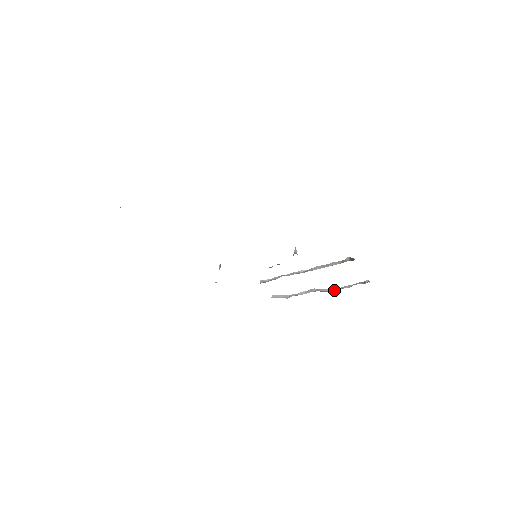
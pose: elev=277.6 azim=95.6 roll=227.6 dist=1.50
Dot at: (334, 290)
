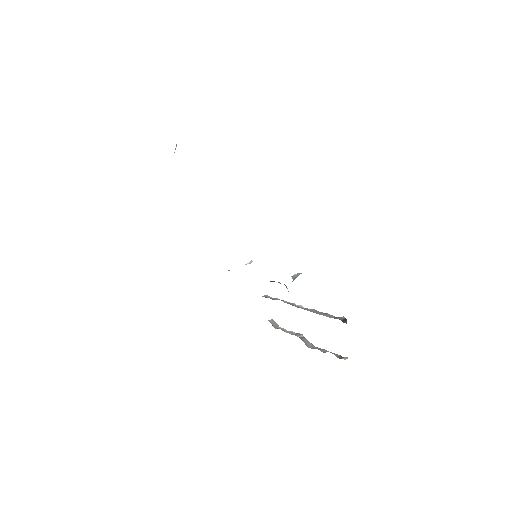
Dot at: (311, 346)
